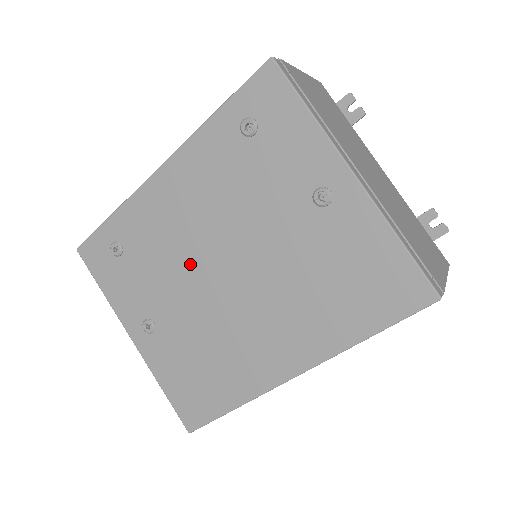
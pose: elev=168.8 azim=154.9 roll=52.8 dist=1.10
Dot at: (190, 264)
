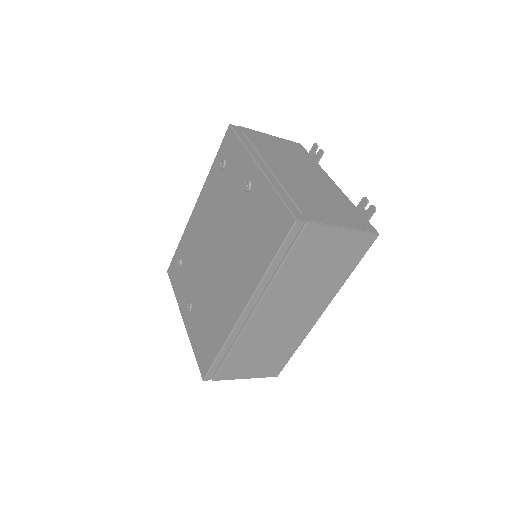
Dot at: (204, 256)
